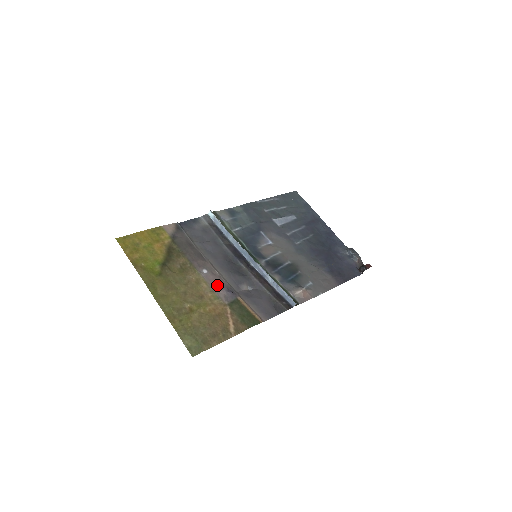
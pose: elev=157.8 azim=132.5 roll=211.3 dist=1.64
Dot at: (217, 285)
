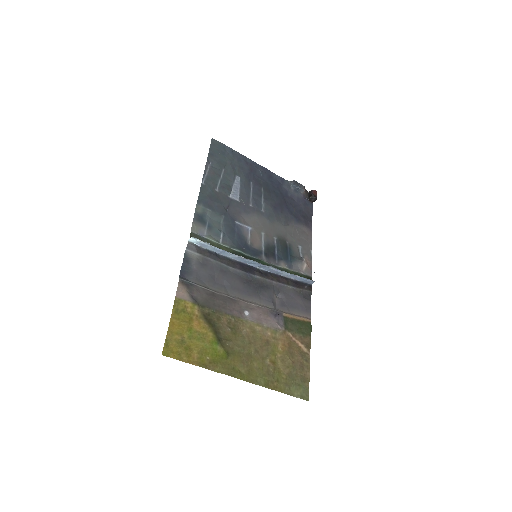
Dot at: (265, 318)
